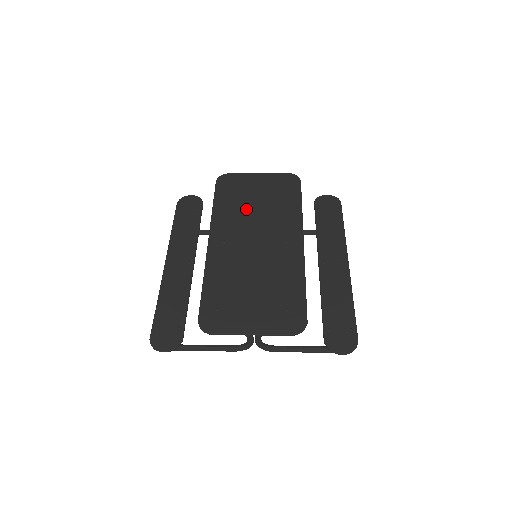
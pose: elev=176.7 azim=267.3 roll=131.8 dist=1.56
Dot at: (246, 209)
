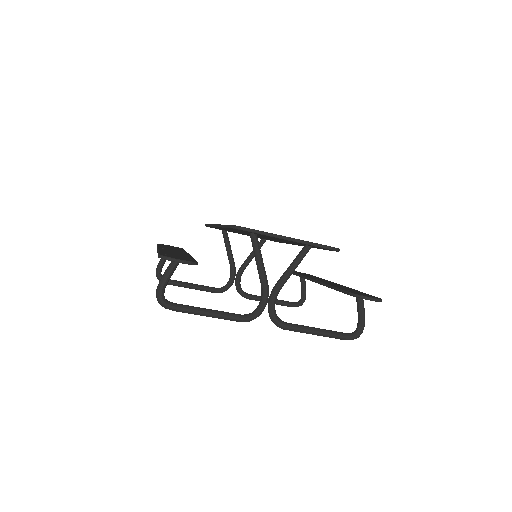
Dot at: occluded
